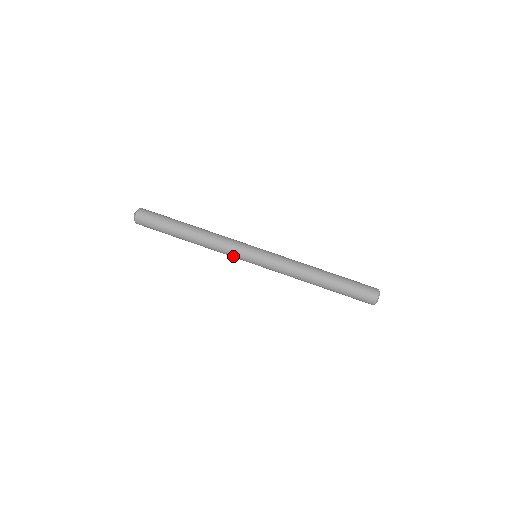
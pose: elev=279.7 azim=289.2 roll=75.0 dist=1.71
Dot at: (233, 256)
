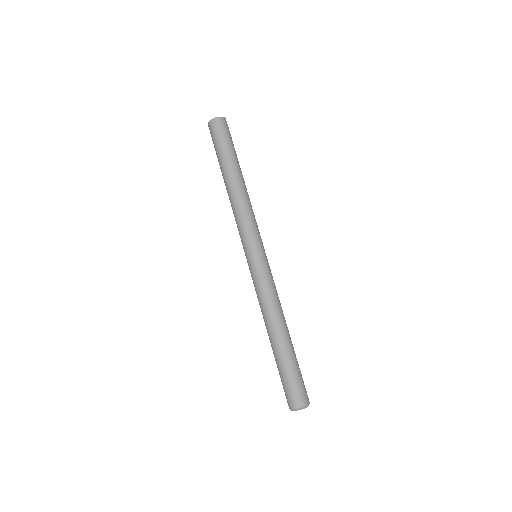
Dot at: occluded
